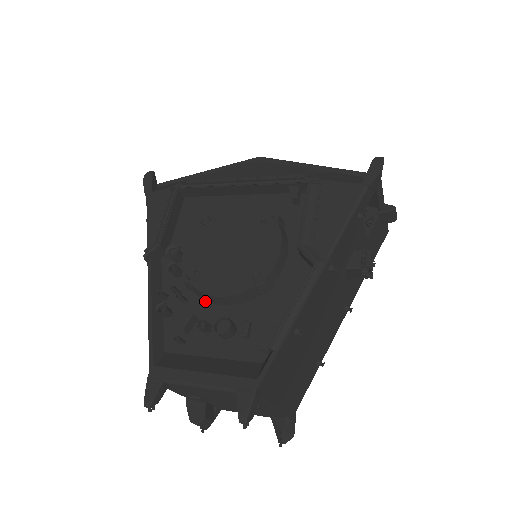
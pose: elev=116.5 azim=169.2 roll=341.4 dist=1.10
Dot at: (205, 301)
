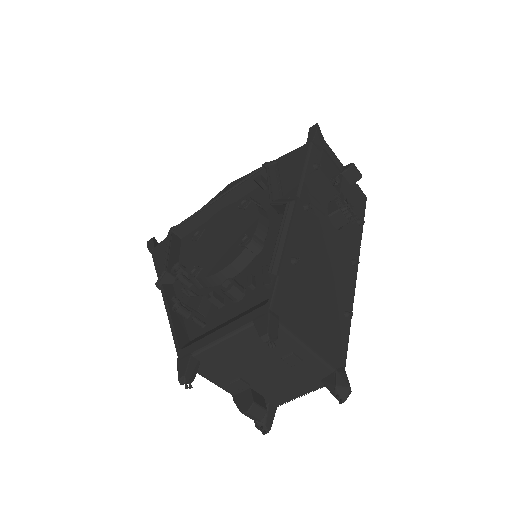
Dot at: (214, 288)
